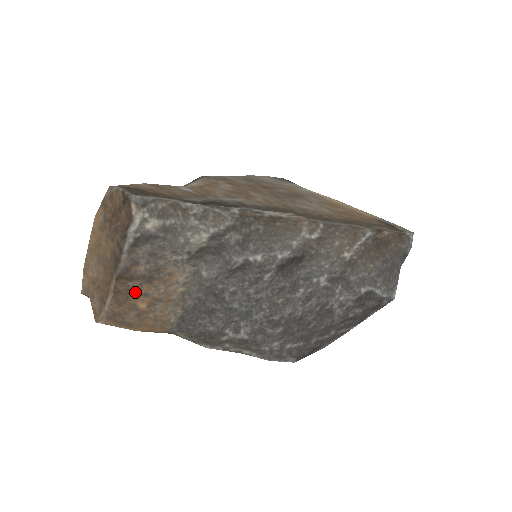
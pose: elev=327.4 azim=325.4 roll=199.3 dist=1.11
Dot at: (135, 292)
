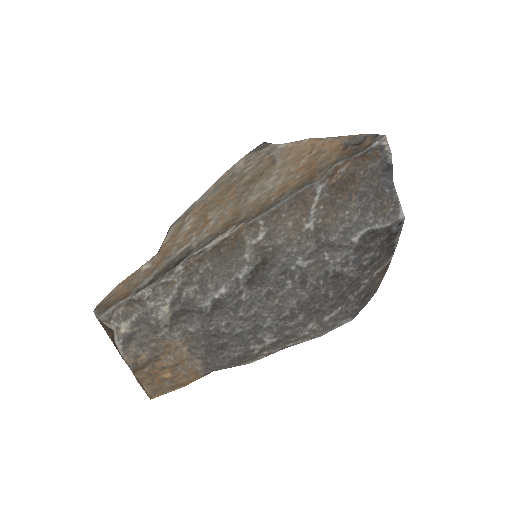
Dot at: (155, 371)
